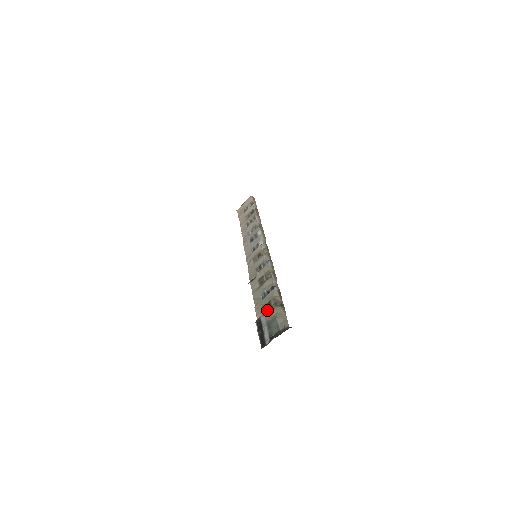
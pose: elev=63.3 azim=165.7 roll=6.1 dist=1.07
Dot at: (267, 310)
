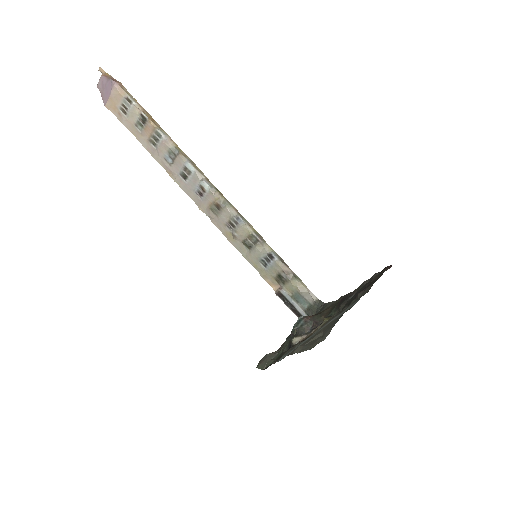
Dot at: (281, 282)
